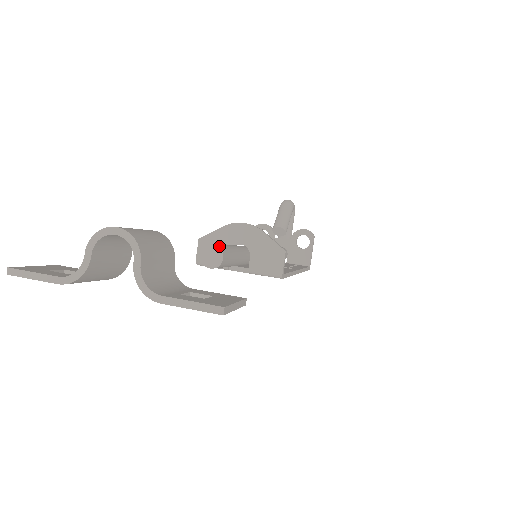
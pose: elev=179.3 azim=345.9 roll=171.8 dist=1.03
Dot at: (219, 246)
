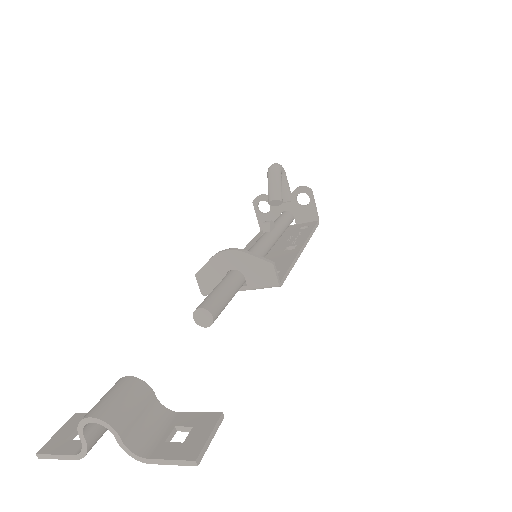
Dot at: (205, 306)
